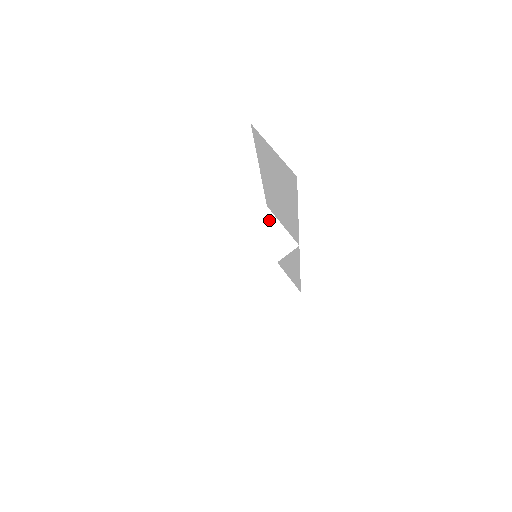
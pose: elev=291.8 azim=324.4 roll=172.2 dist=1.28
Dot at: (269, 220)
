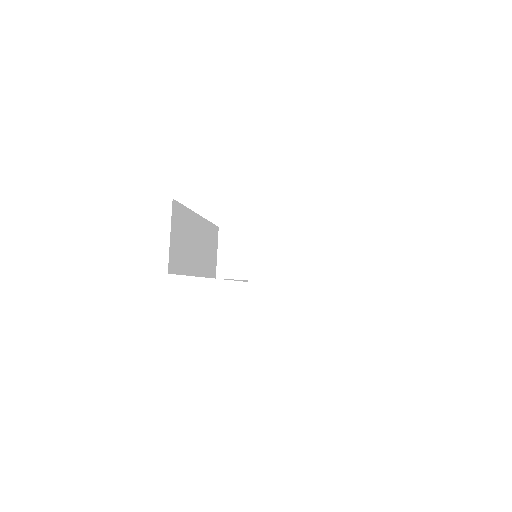
Dot at: (282, 242)
